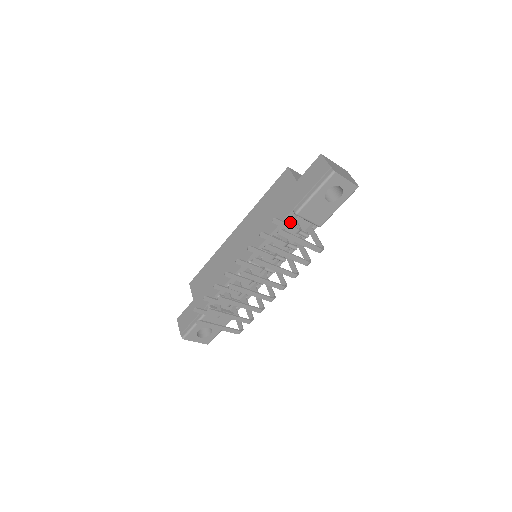
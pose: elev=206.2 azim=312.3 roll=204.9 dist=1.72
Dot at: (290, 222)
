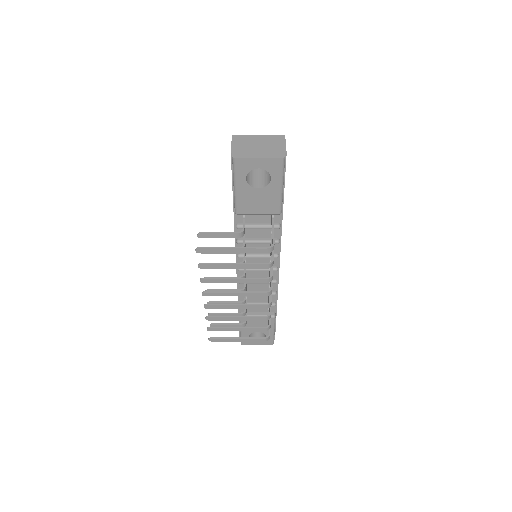
Dot at: (242, 221)
